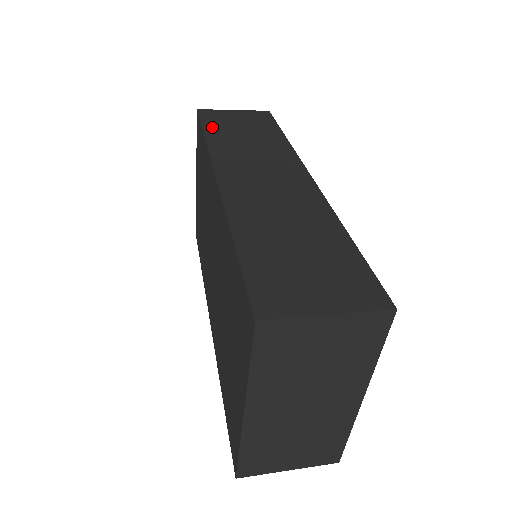
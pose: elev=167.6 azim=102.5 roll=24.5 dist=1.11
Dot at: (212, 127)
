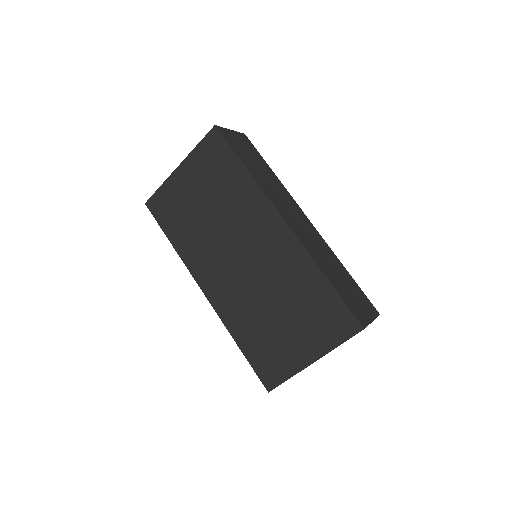
Dot at: (241, 156)
